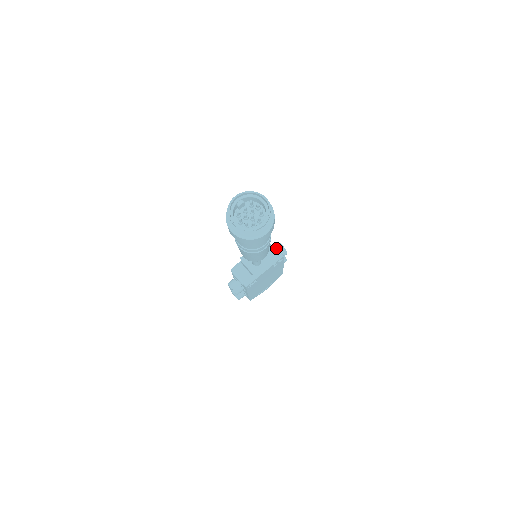
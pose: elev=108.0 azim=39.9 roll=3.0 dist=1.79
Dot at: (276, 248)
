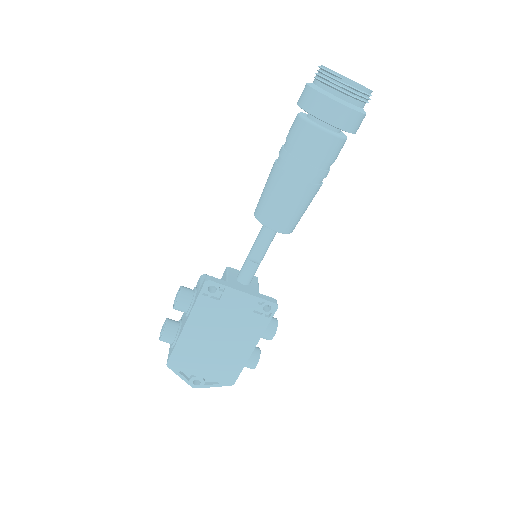
Dot at: occluded
